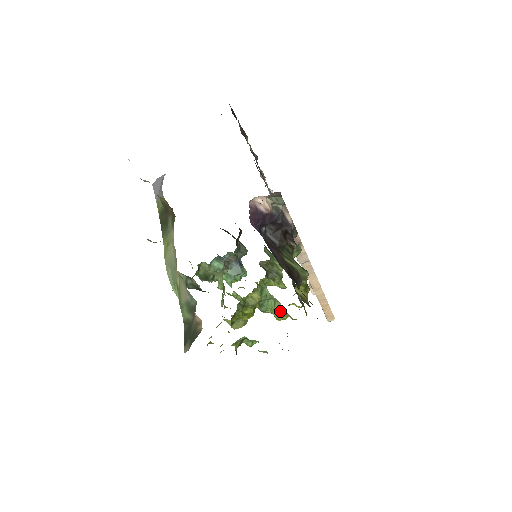
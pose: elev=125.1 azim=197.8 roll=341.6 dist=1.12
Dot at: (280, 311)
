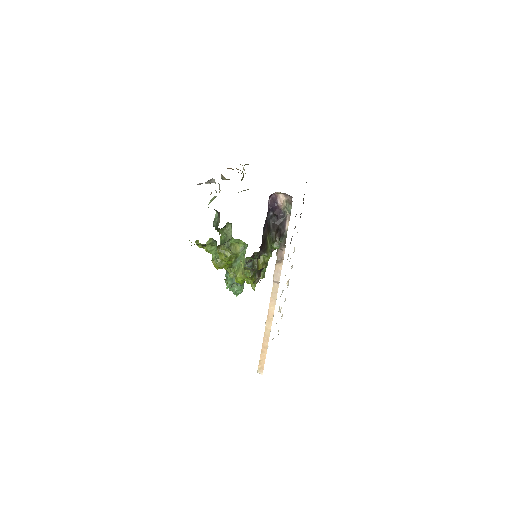
Dot at: occluded
